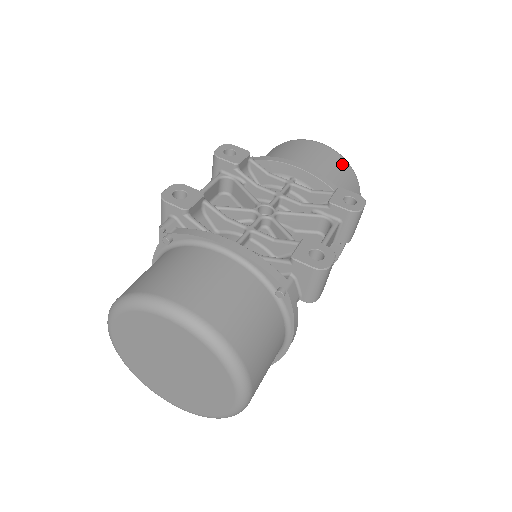
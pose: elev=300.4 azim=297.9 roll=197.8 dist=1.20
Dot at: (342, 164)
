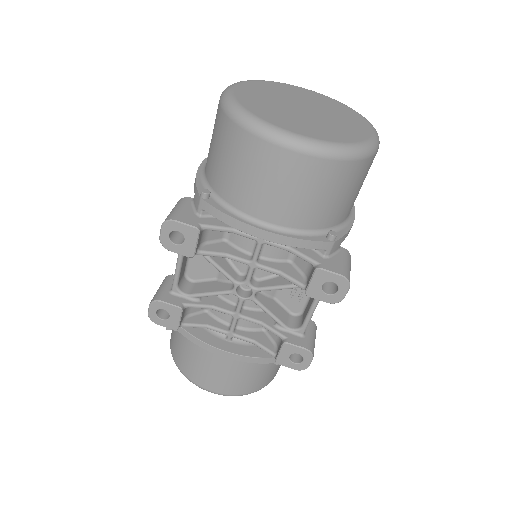
Dot at: (330, 173)
